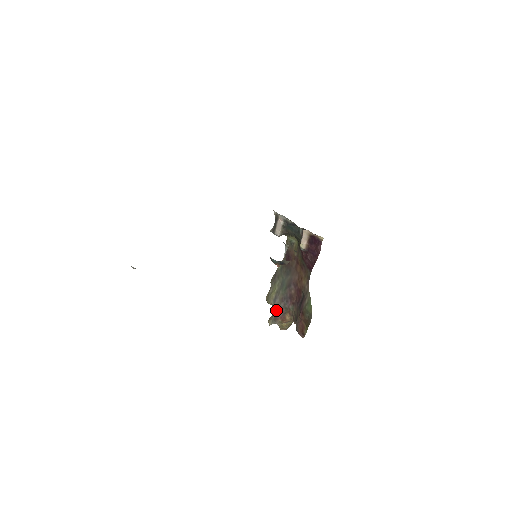
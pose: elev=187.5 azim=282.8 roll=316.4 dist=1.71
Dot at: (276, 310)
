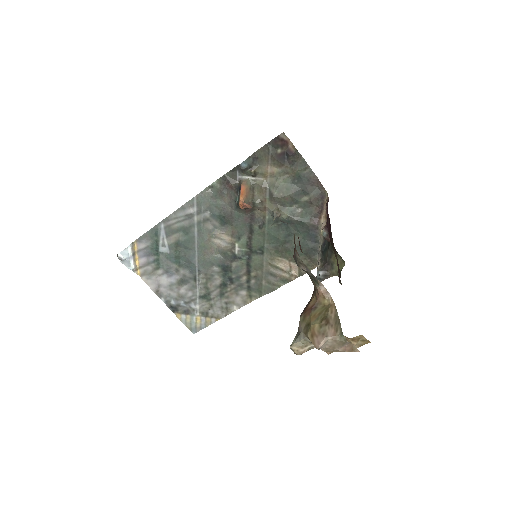
Dot at: occluded
